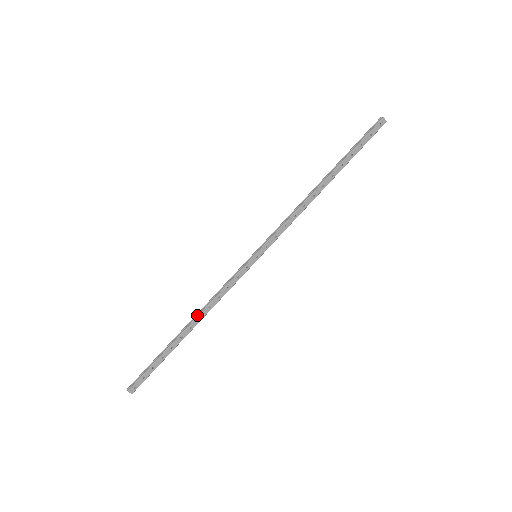
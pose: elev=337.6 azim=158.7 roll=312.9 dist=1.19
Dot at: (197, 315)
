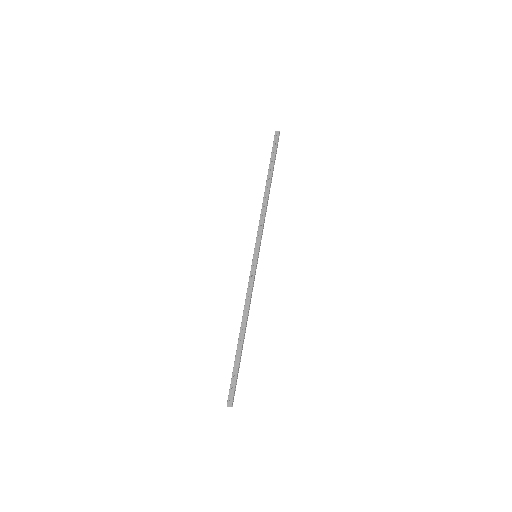
Dot at: (242, 319)
